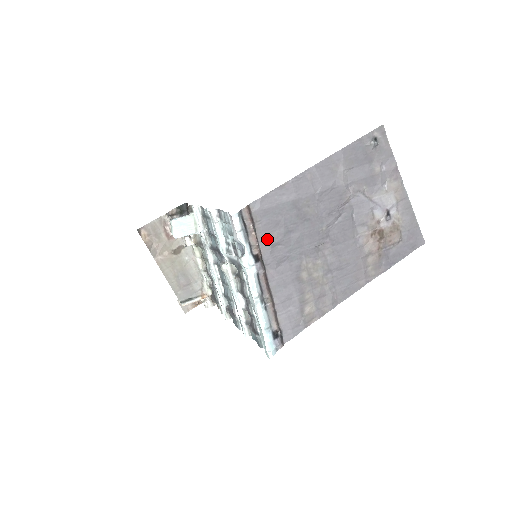
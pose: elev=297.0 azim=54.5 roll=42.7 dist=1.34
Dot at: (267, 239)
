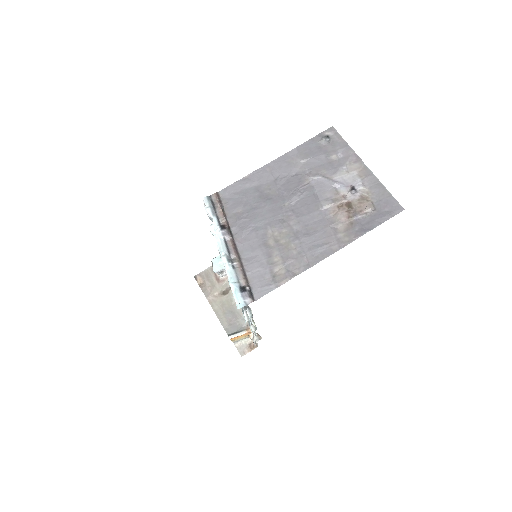
Dot at: (234, 215)
